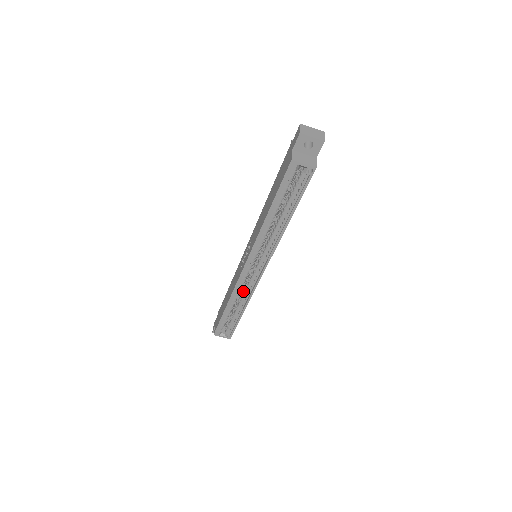
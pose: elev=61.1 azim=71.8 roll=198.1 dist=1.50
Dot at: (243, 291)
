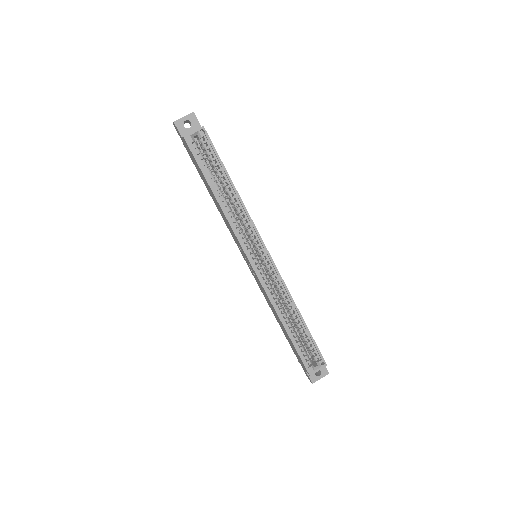
Dot at: (280, 297)
